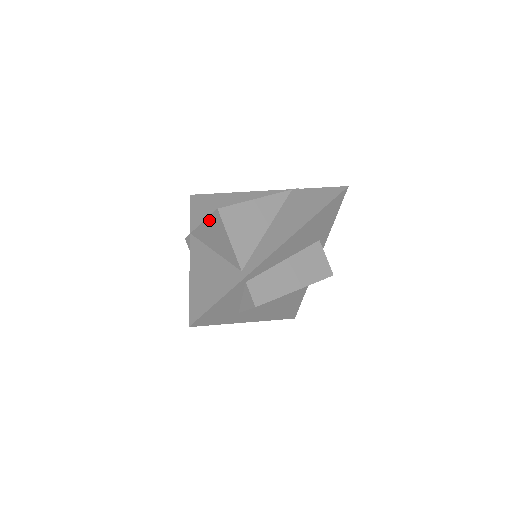
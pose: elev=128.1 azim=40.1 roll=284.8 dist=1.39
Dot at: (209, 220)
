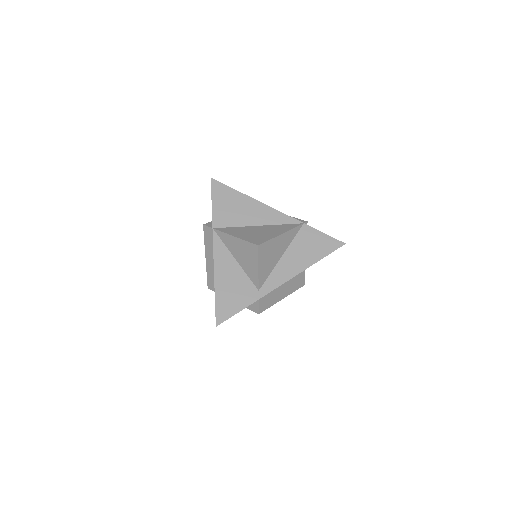
Dot at: (243, 242)
